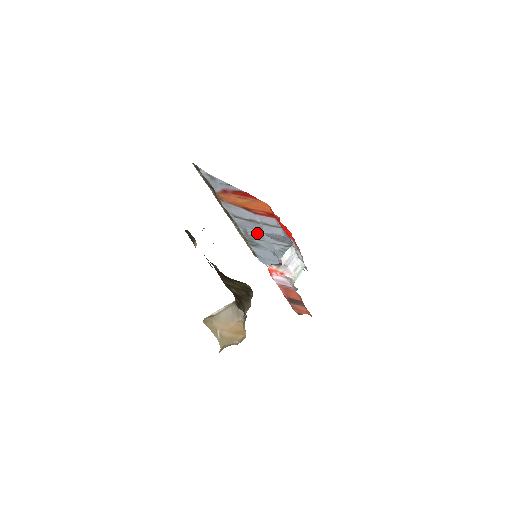
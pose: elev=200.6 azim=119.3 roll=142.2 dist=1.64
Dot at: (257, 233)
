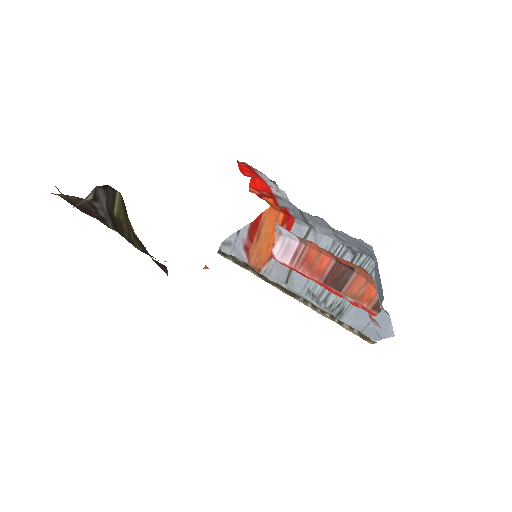
Dot at: occluded
